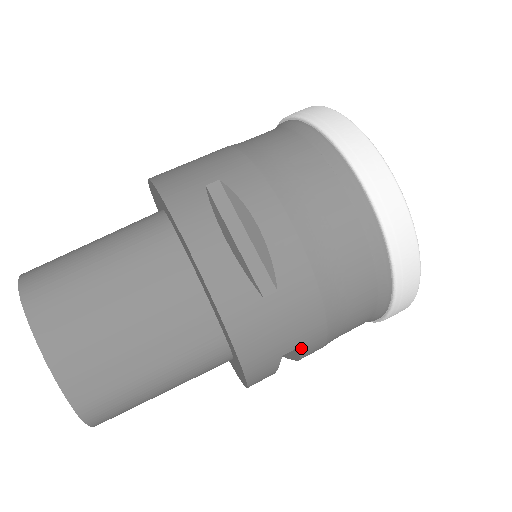
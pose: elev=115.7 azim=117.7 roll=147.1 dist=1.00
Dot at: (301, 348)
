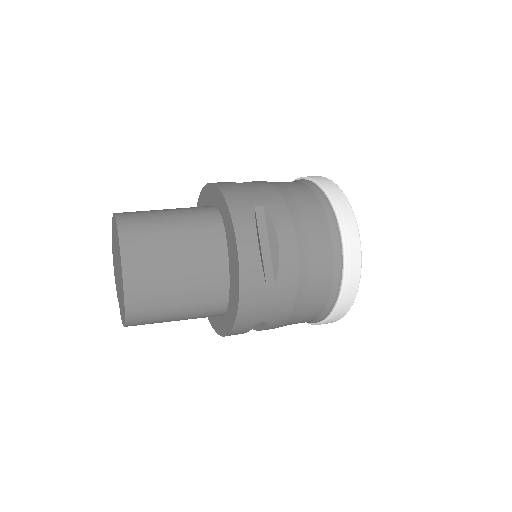
Dot at: (270, 322)
